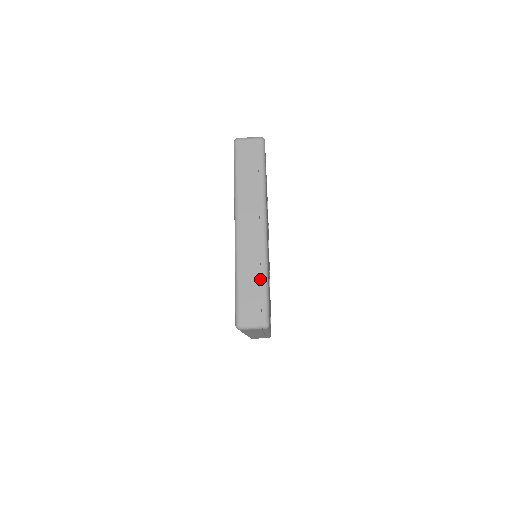
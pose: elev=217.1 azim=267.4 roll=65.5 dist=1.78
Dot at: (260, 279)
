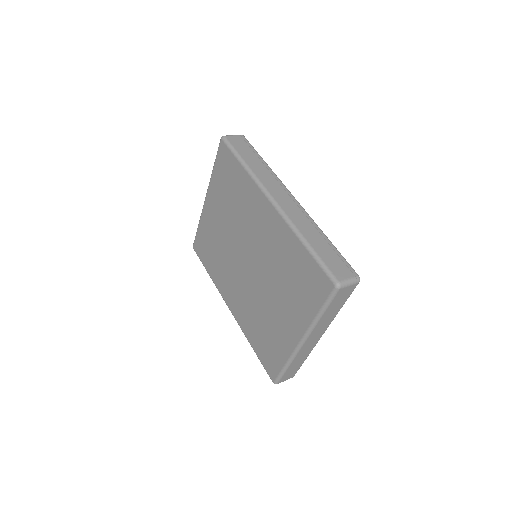
Dot at: (303, 361)
